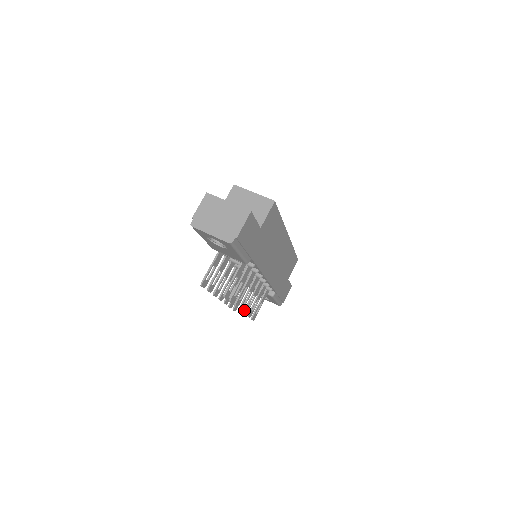
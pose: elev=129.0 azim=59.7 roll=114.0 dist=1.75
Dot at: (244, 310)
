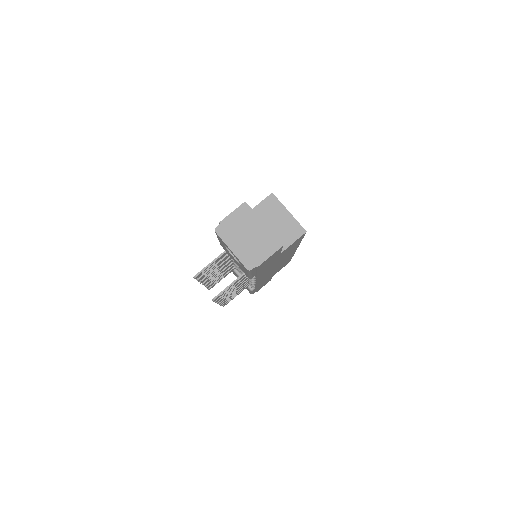
Dot at: occluded
